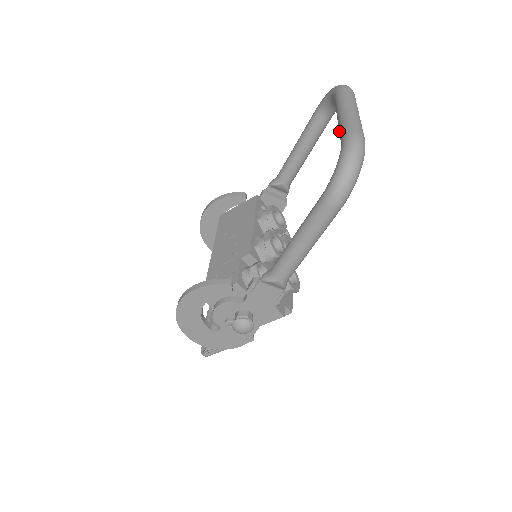
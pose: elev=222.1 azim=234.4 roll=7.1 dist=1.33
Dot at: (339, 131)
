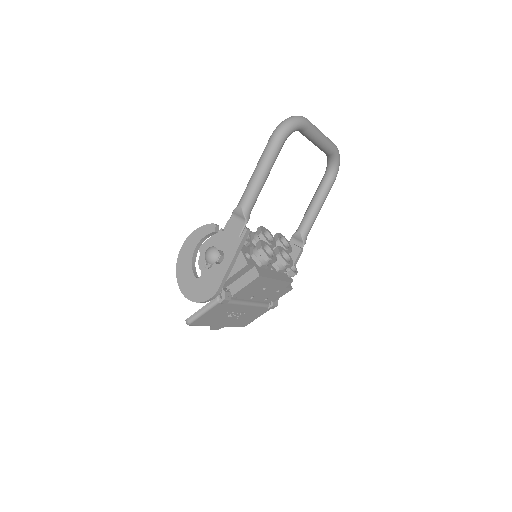
Dot at: occluded
